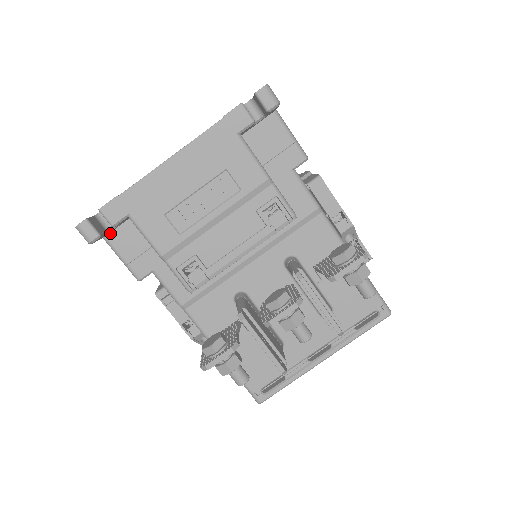
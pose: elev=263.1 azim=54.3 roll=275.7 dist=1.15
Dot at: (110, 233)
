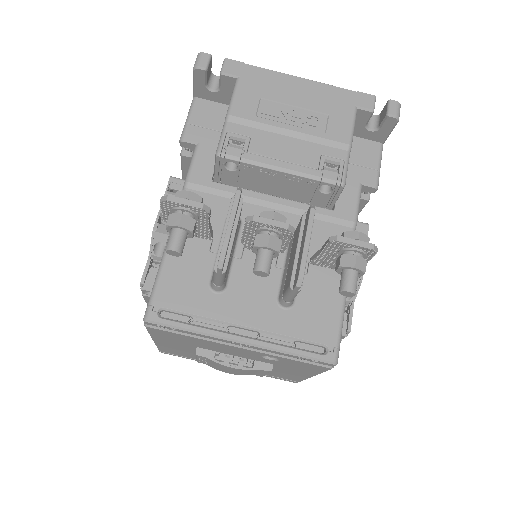
Dot at: (202, 99)
